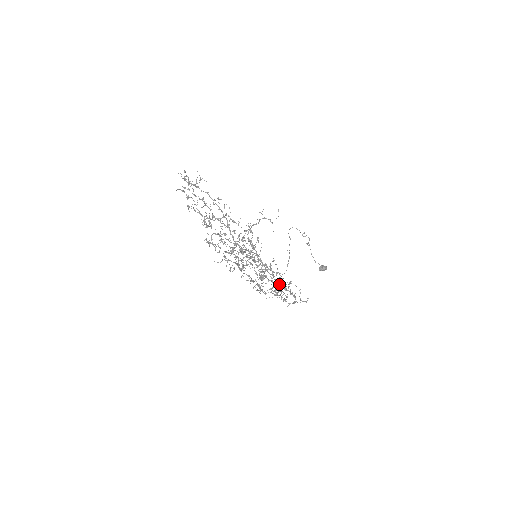
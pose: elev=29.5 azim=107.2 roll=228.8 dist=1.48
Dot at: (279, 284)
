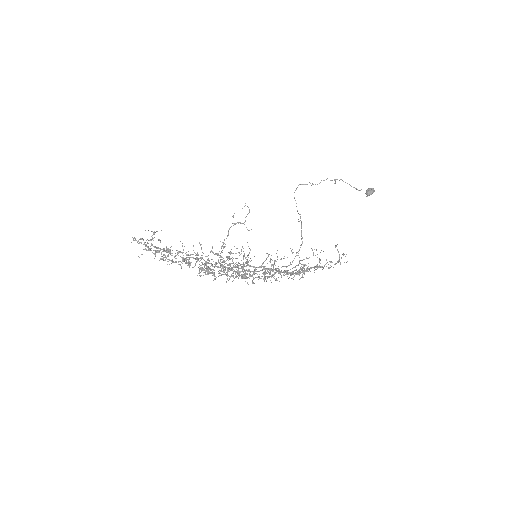
Dot at: (288, 273)
